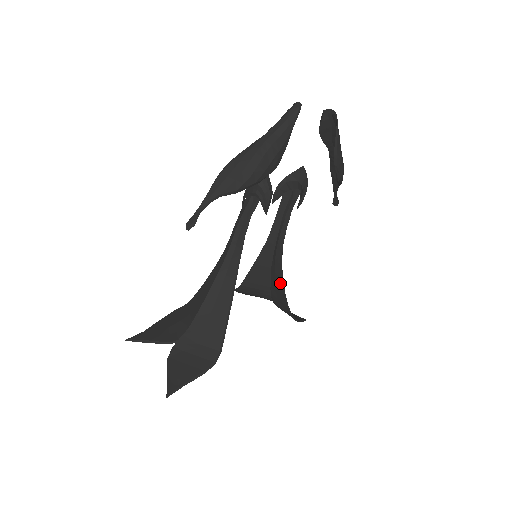
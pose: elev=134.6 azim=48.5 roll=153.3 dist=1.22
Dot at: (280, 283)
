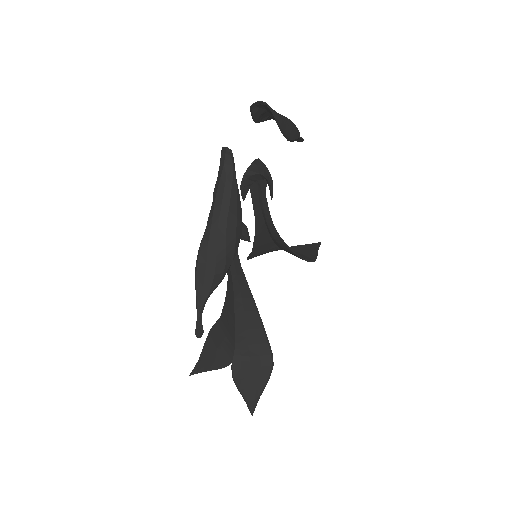
Dot at: (286, 248)
